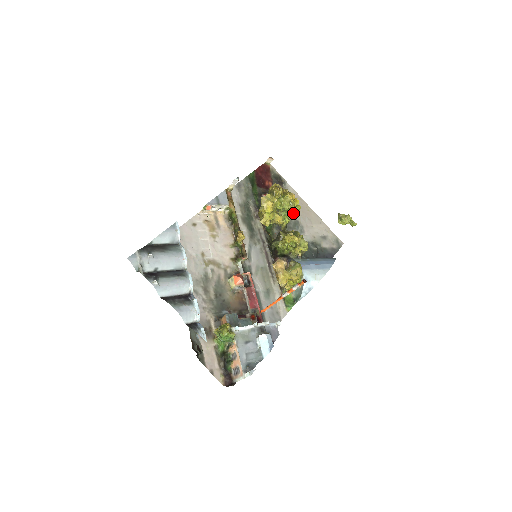
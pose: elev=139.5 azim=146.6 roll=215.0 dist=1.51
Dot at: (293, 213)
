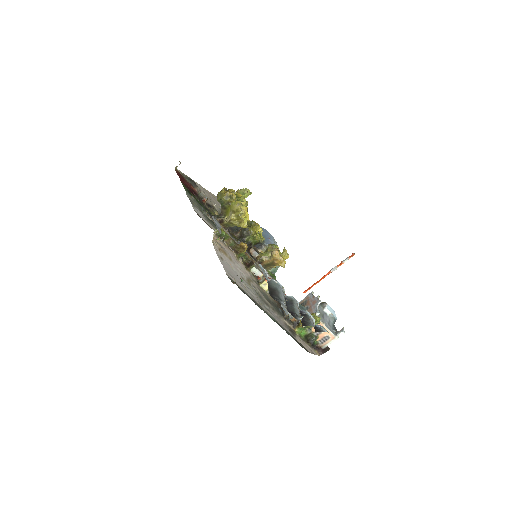
Dot at: occluded
